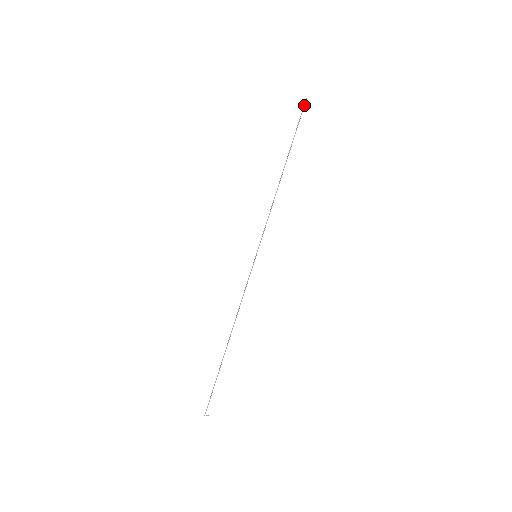
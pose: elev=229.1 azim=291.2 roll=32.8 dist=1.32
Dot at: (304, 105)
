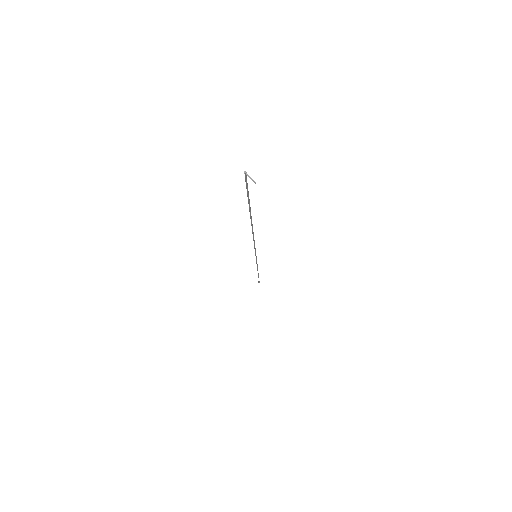
Dot at: (259, 281)
